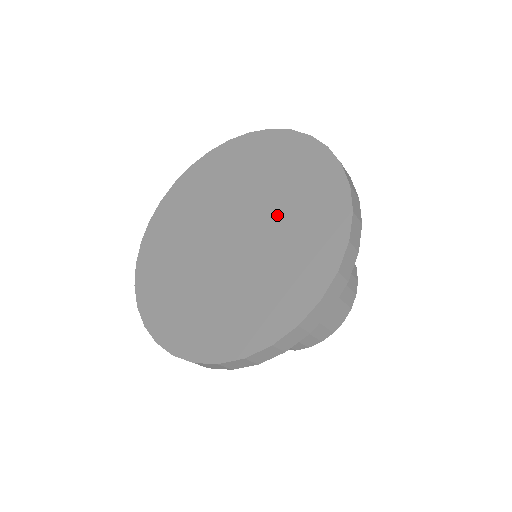
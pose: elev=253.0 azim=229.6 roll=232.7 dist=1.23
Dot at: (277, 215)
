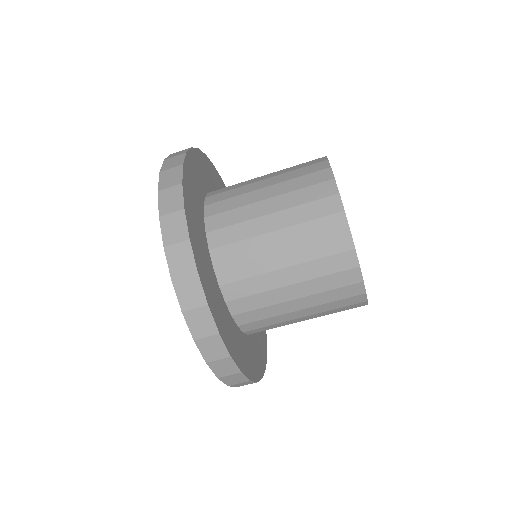
Dot at: occluded
